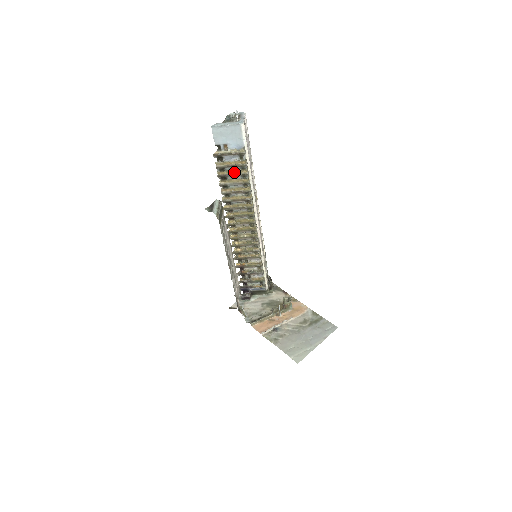
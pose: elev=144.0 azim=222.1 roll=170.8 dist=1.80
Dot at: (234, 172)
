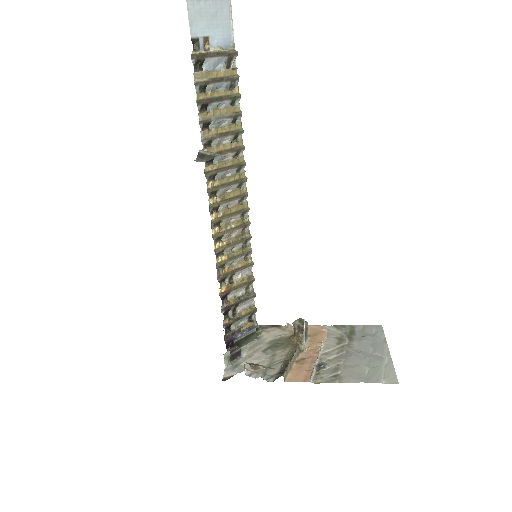
Dot at: (221, 93)
